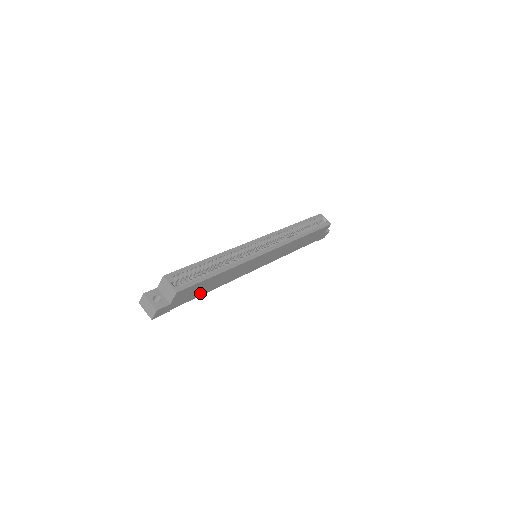
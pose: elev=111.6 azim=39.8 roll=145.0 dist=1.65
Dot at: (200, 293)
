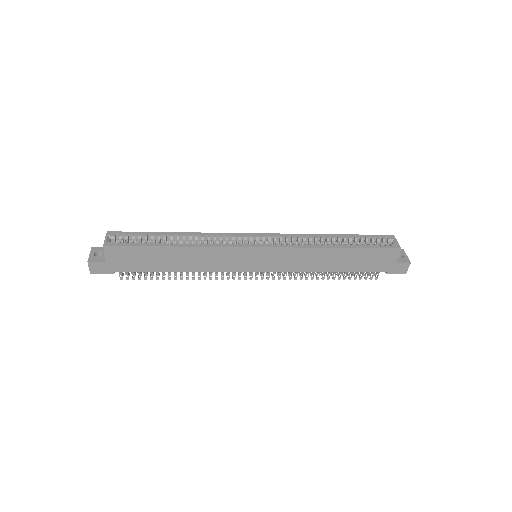
Dot at: (154, 267)
